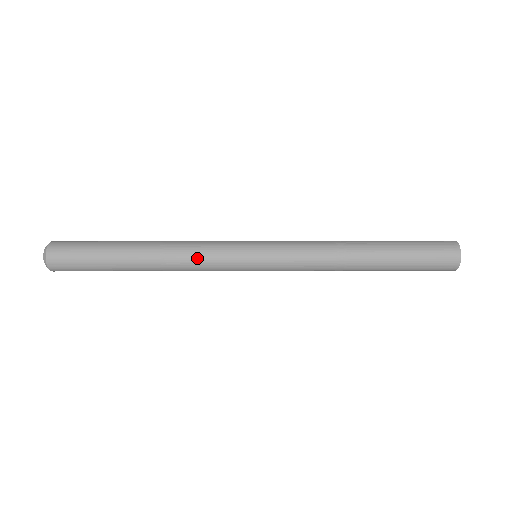
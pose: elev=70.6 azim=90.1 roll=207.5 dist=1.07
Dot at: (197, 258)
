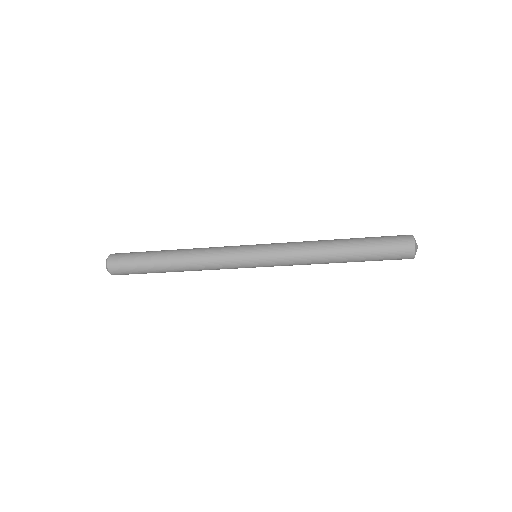
Dot at: (212, 266)
